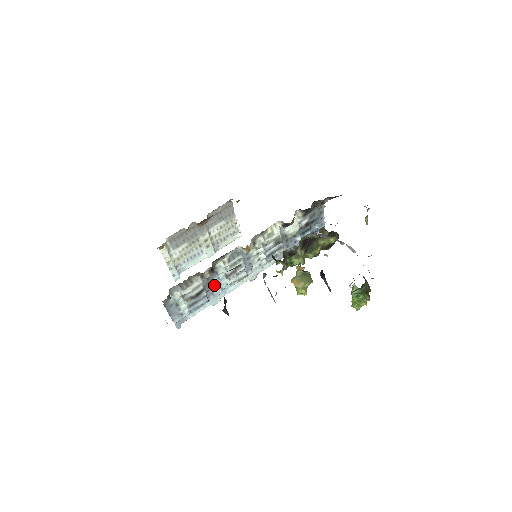
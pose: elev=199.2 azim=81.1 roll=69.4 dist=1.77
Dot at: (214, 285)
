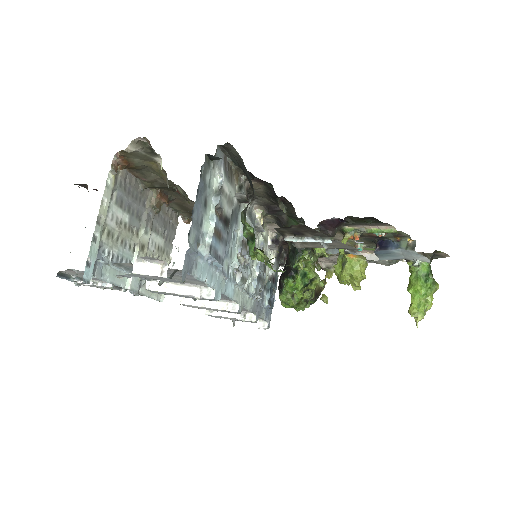
Dot at: (228, 243)
